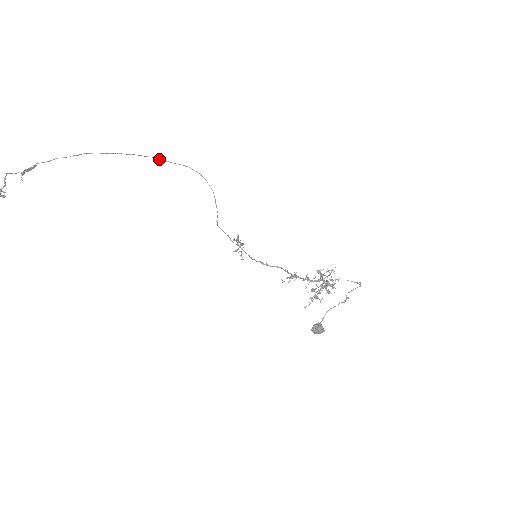
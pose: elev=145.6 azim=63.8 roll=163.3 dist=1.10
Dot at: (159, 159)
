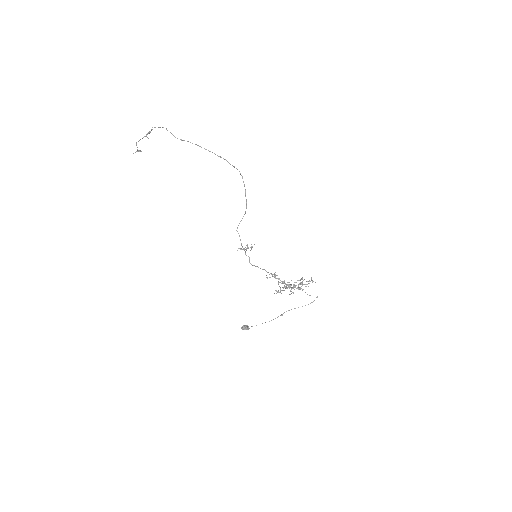
Dot at: occluded
